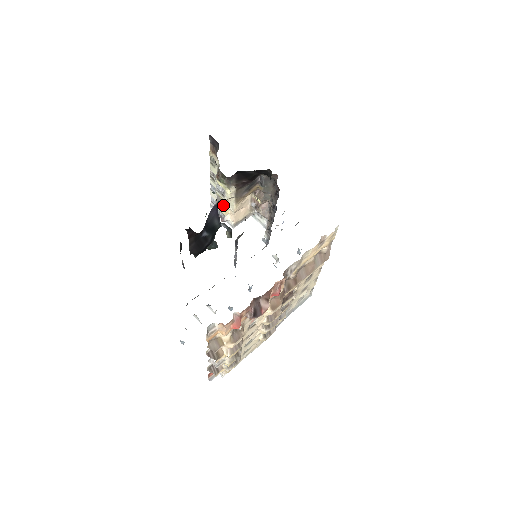
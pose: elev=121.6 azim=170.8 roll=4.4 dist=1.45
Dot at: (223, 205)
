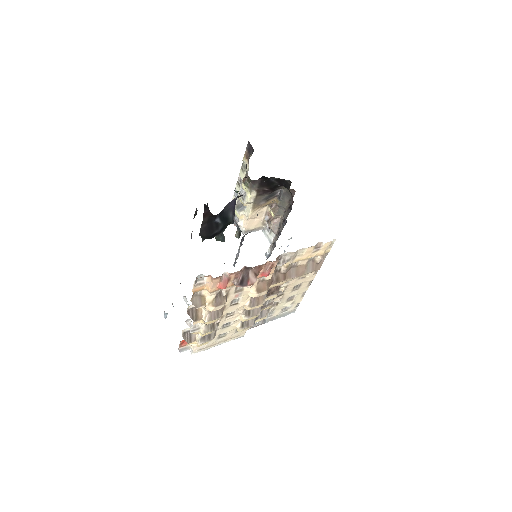
Dot at: (240, 210)
